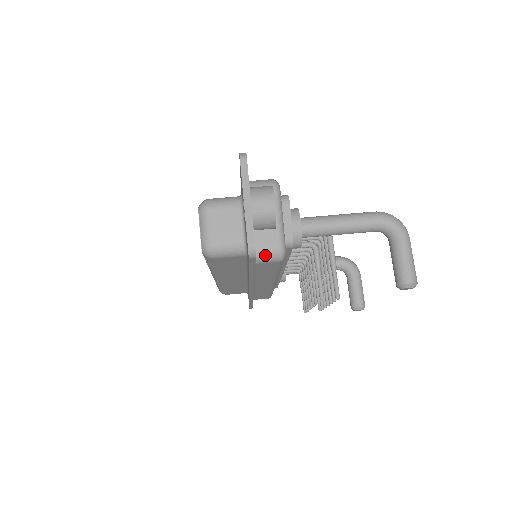
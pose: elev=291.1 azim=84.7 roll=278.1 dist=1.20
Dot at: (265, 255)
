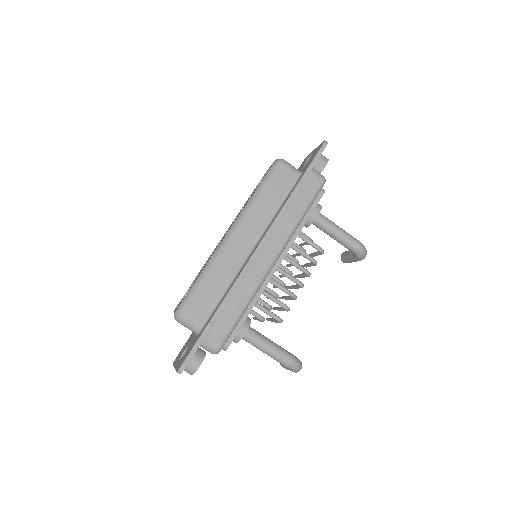
Dot at: occluded
